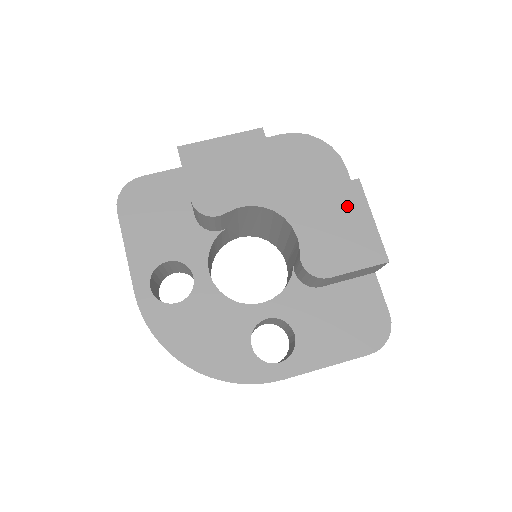
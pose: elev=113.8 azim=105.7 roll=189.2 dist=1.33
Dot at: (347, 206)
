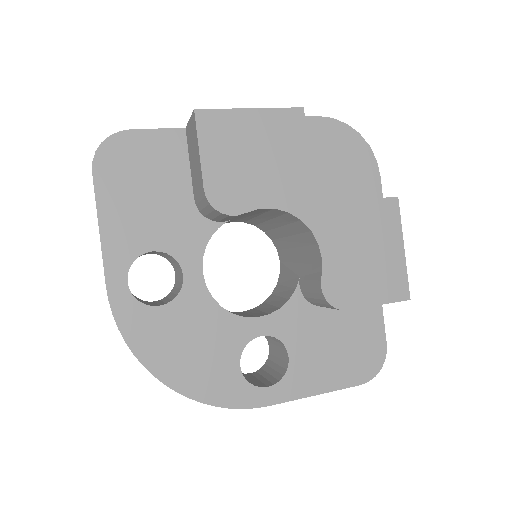
Dot at: (380, 228)
